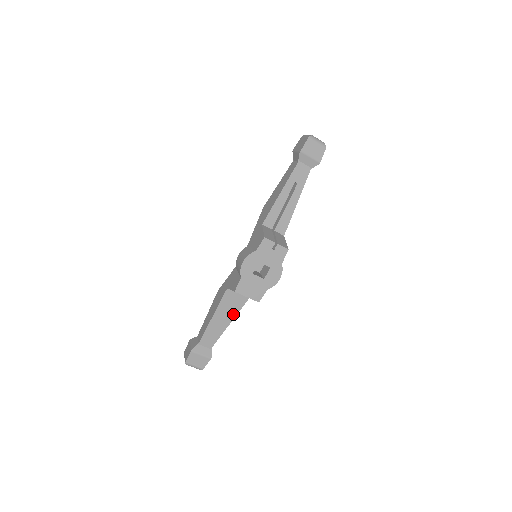
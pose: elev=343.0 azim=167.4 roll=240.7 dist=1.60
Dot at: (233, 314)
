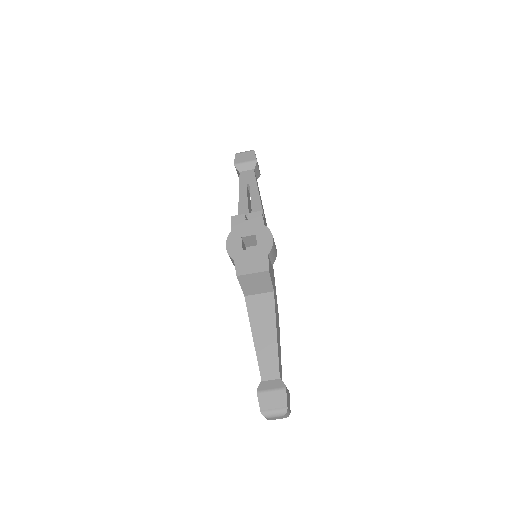
Dot at: (271, 320)
